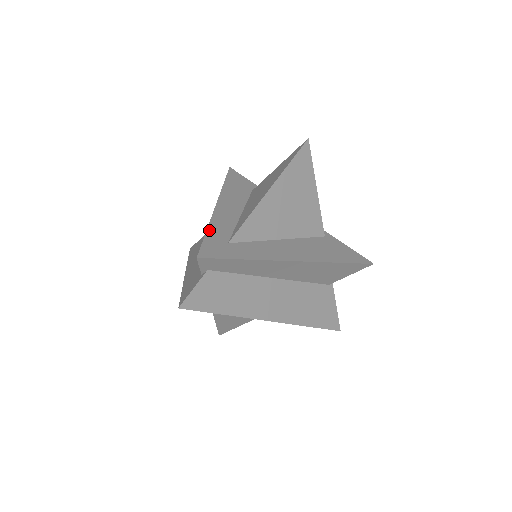
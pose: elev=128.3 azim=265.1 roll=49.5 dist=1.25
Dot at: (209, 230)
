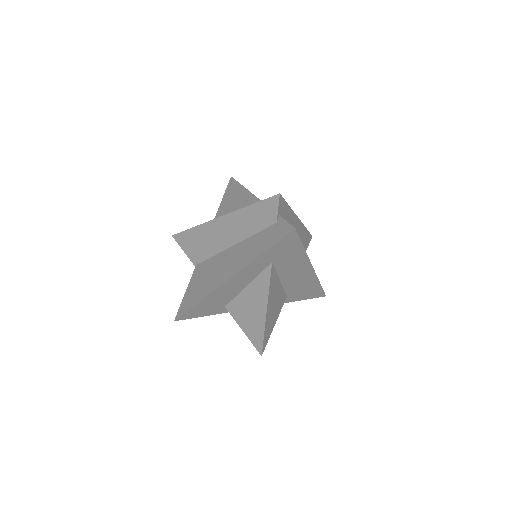
Dot at: (250, 206)
